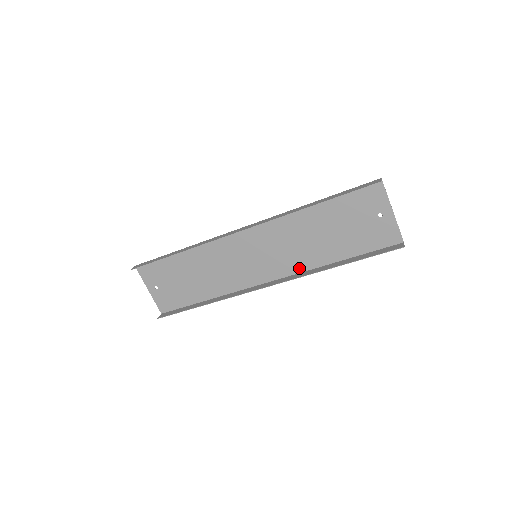
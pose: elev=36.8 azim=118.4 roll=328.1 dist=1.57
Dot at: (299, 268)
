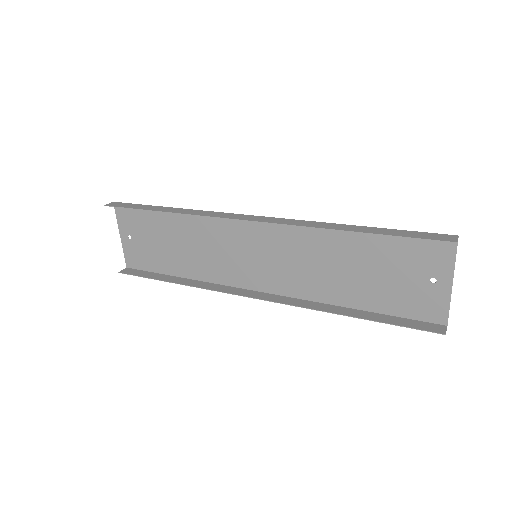
Dot at: (302, 293)
